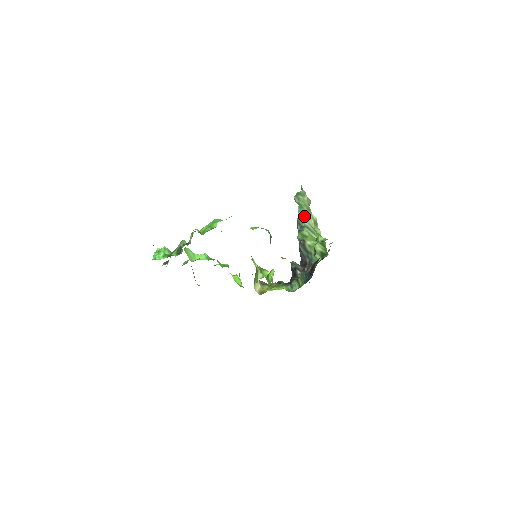
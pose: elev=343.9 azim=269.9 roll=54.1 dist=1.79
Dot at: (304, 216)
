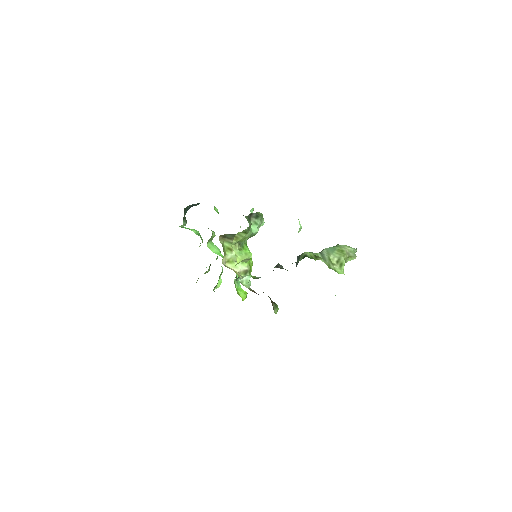
Dot at: (329, 251)
